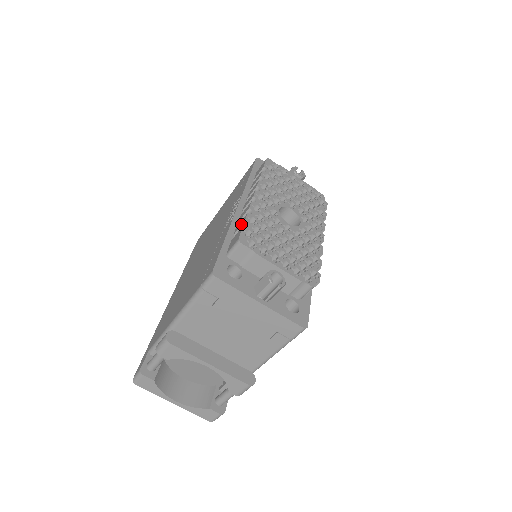
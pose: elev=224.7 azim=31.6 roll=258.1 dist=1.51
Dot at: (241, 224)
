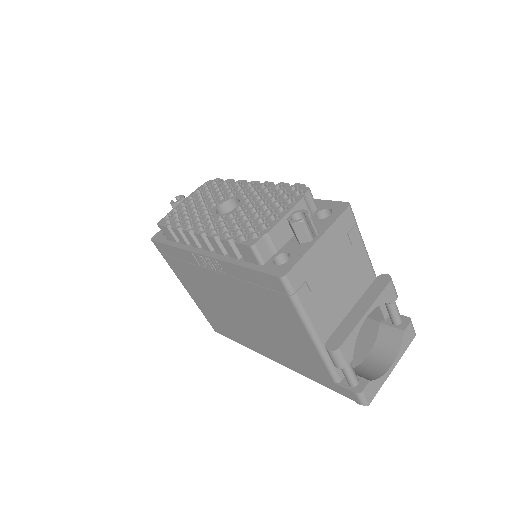
Dot at: (230, 247)
